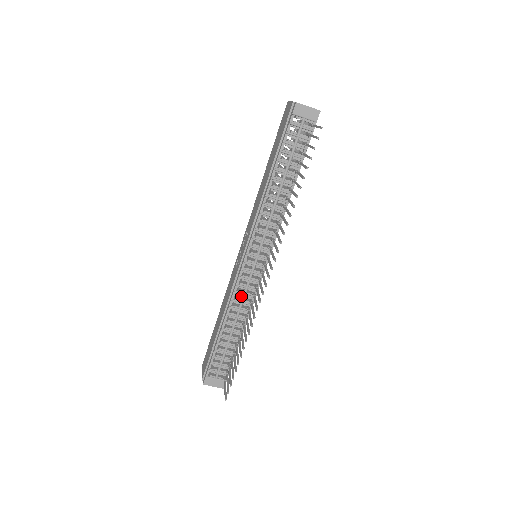
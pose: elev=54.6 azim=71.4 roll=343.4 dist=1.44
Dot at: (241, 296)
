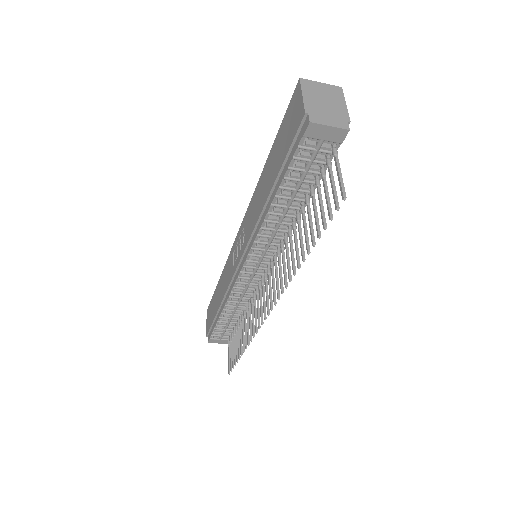
Dot at: (240, 294)
